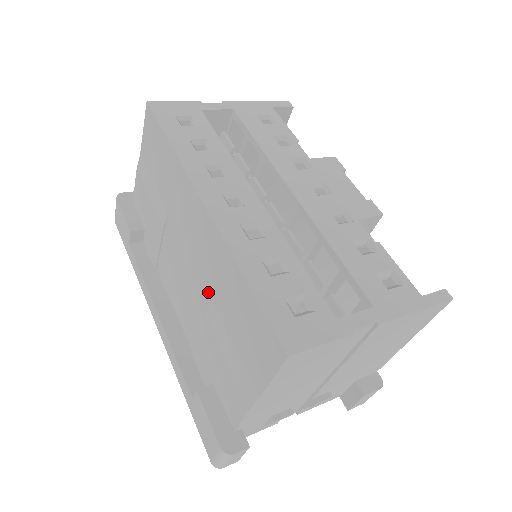
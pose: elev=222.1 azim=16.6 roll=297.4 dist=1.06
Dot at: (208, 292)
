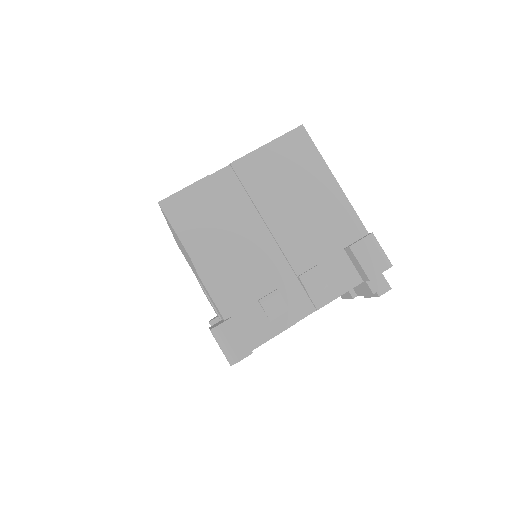
Dot at: (193, 267)
